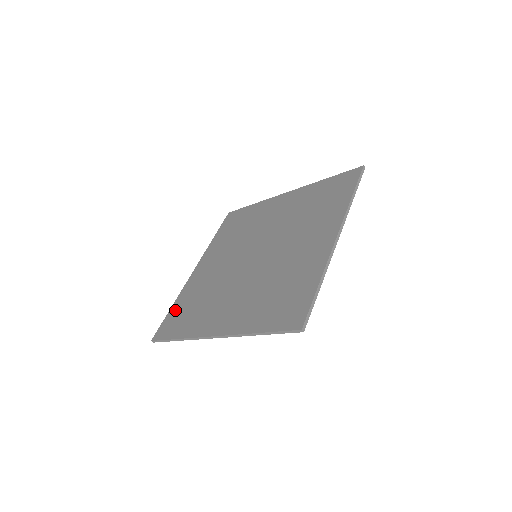
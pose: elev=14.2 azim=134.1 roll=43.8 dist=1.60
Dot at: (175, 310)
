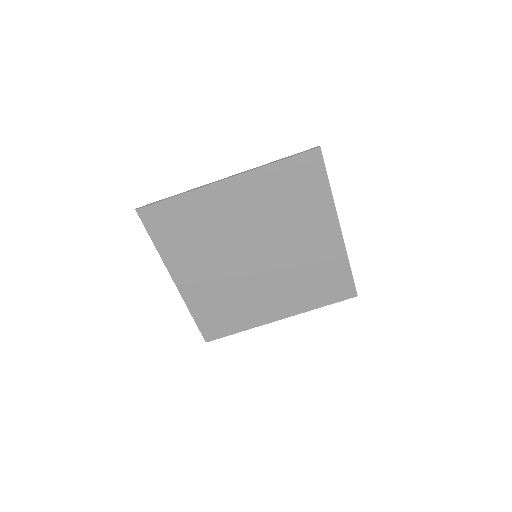
Dot at: (162, 235)
